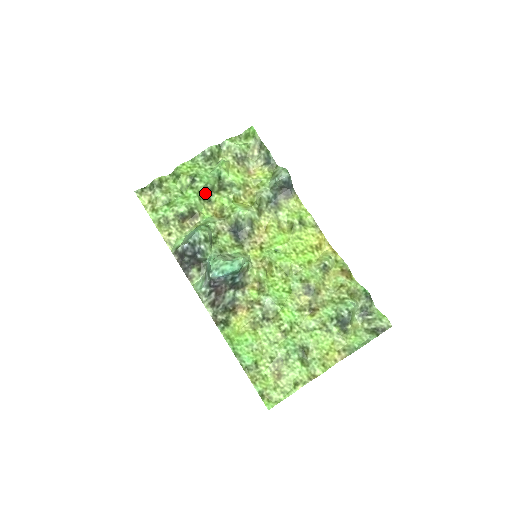
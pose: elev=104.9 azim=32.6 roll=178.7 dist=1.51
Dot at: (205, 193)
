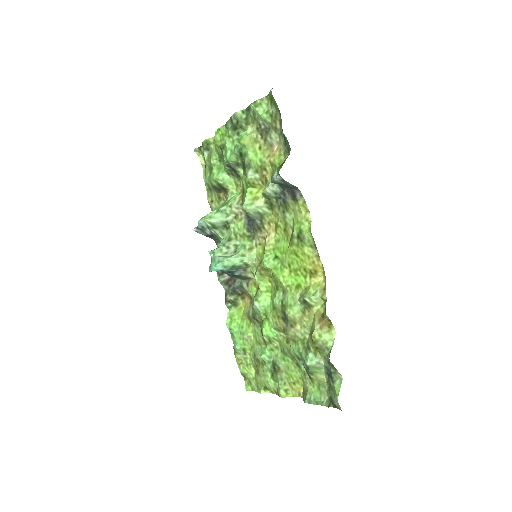
Dot at: (231, 169)
